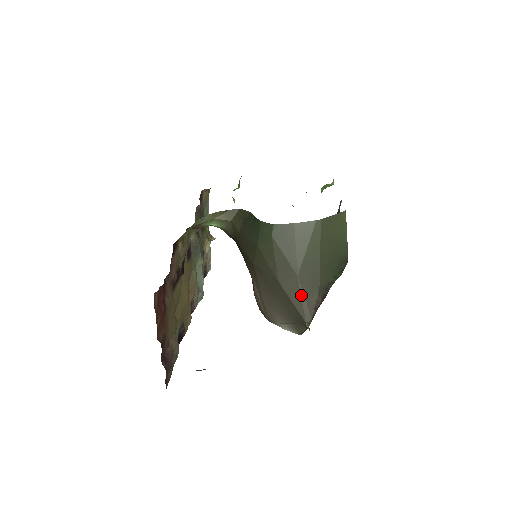
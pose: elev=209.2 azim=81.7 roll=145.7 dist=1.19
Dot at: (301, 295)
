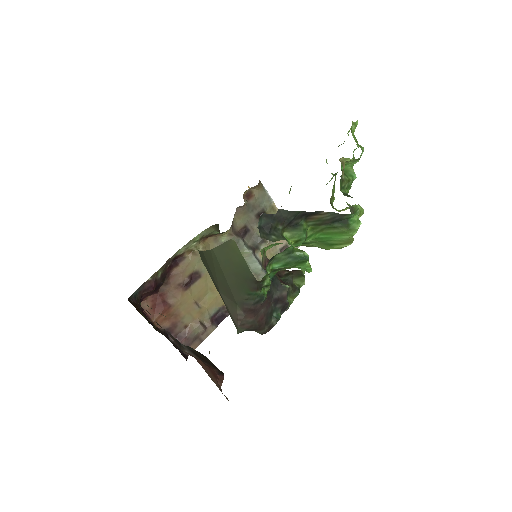
Dot at: (227, 308)
